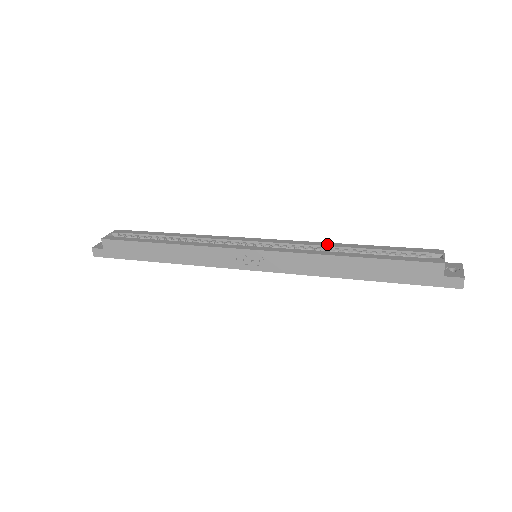
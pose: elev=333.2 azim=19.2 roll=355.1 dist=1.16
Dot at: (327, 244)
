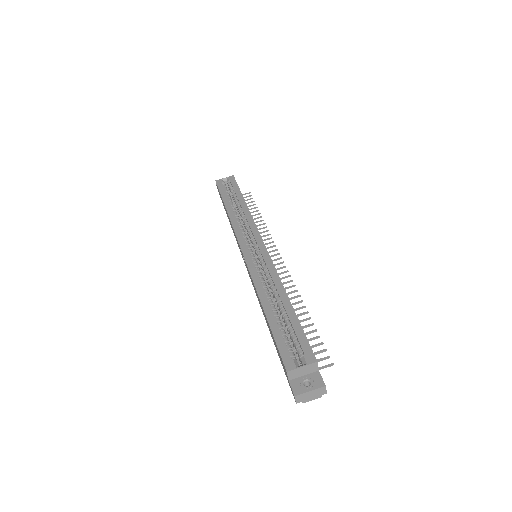
Dot at: (278, 284)
